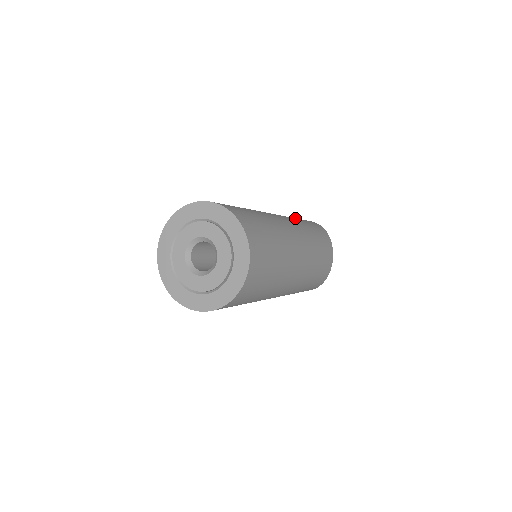
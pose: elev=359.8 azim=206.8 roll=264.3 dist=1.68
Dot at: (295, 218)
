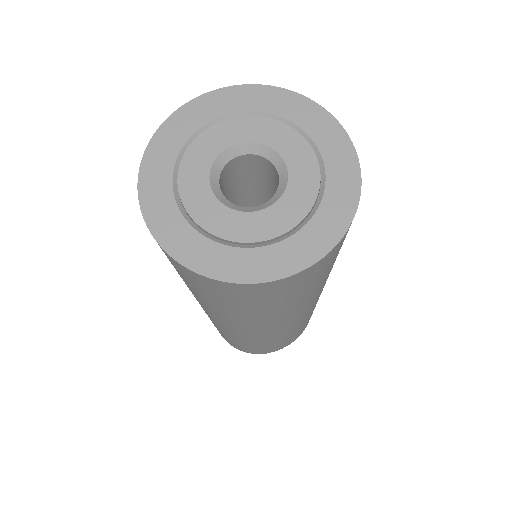
Dot at: occluded
